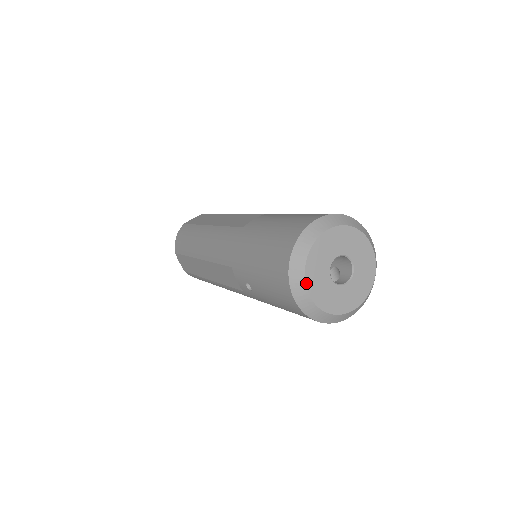
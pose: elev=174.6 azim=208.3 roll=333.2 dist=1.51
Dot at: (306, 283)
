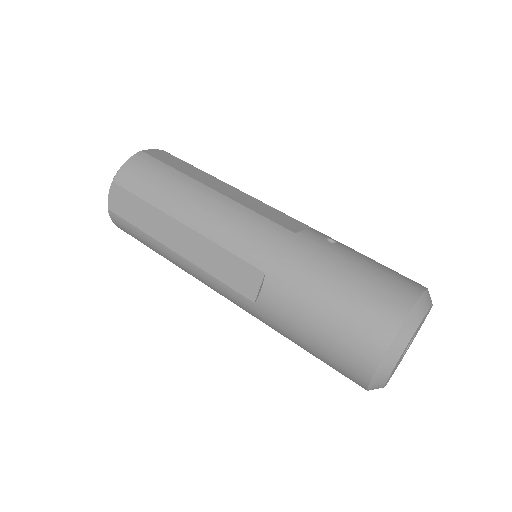
Dot at: occluded
